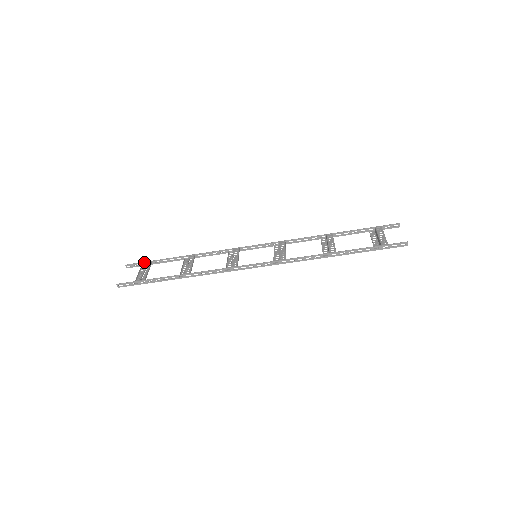
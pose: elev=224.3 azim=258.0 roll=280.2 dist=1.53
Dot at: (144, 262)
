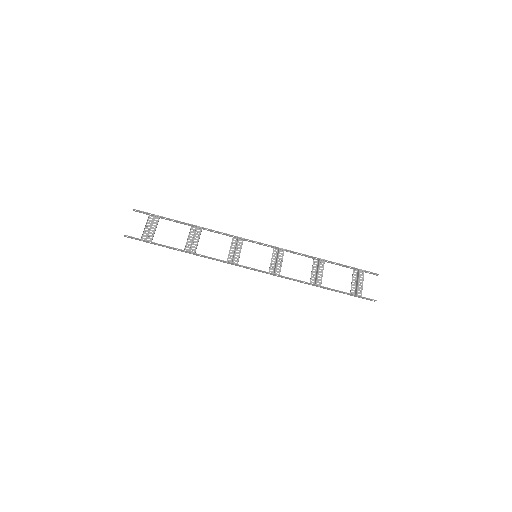
Dot at: (152, 214)
